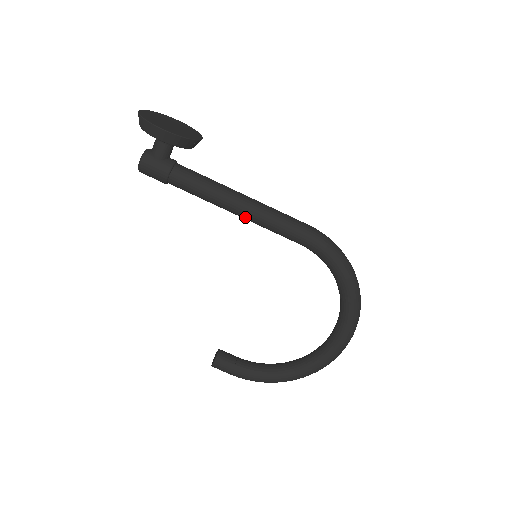
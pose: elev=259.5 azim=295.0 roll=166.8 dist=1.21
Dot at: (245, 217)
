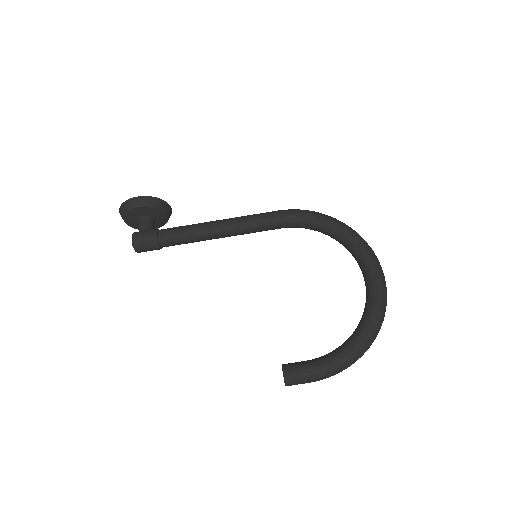
Dot at: (228, 229)
